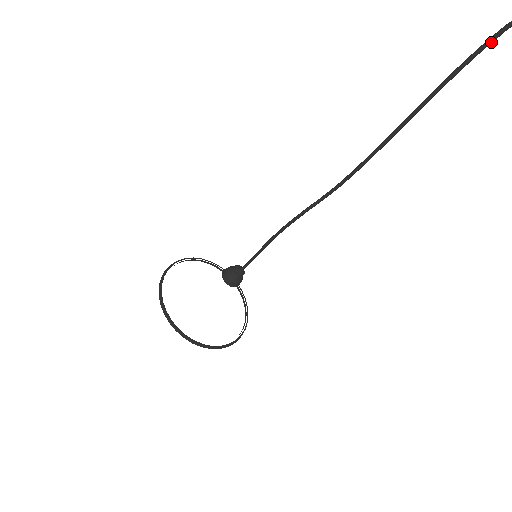
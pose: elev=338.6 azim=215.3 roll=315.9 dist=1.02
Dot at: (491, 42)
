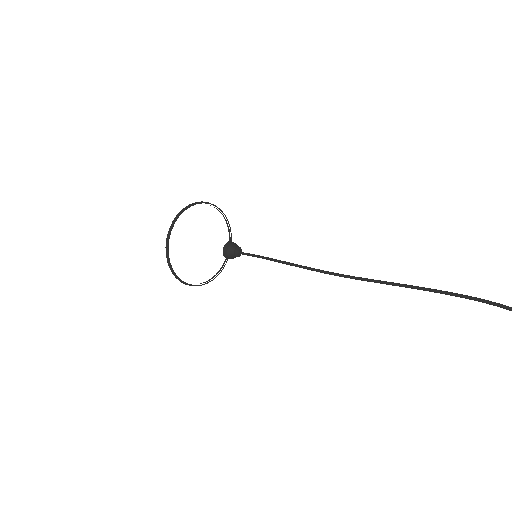
Dot at: (489, 304)
